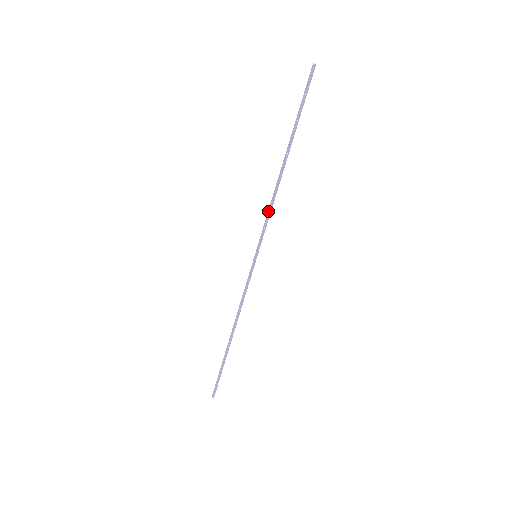
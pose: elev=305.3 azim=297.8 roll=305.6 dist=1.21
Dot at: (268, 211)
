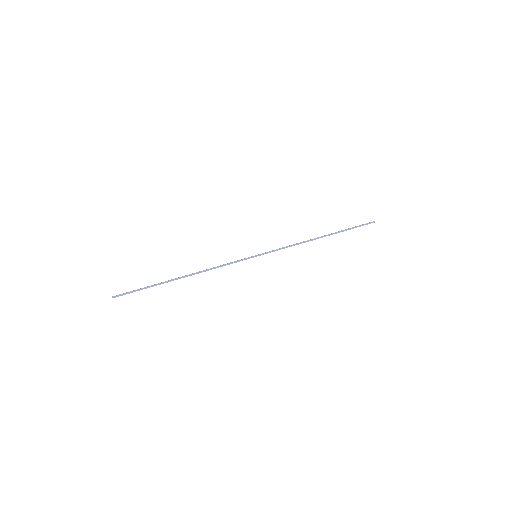
Dot at: (289, 246)
